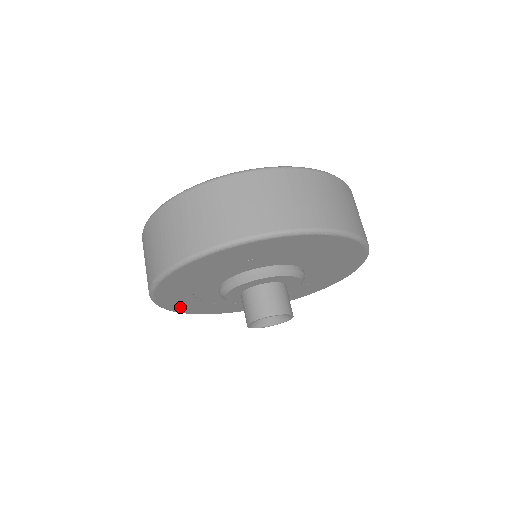
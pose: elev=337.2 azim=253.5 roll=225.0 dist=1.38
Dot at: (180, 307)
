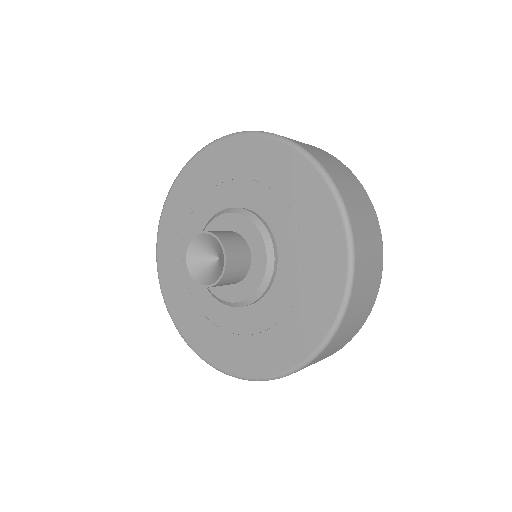
Dot at: (173, 298)
